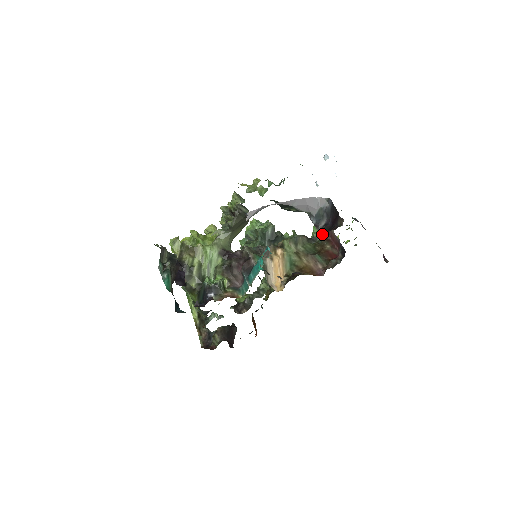
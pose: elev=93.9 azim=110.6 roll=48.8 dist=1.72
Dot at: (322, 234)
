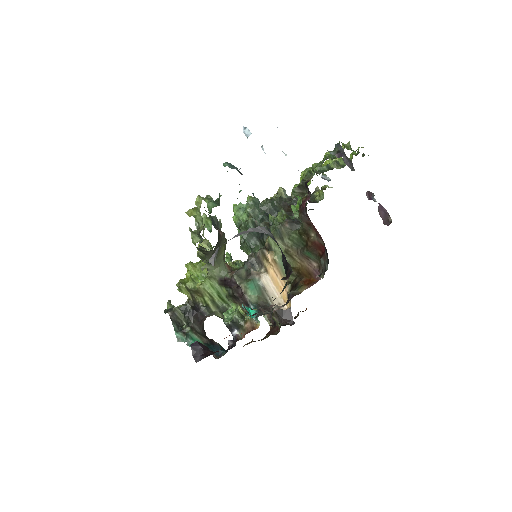
Dot at: occluded
